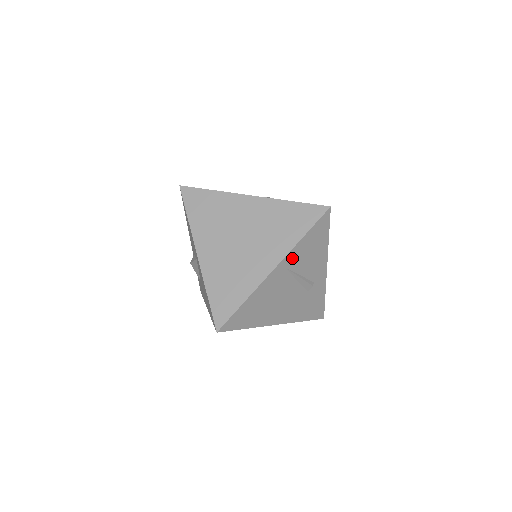
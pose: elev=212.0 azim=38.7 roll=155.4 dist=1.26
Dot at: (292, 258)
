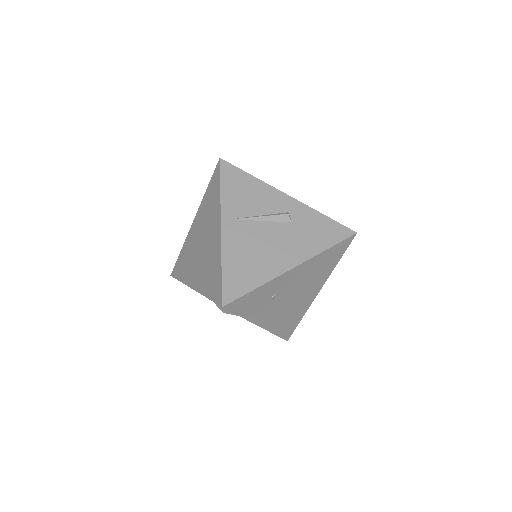
Dot at: (231, 209)
